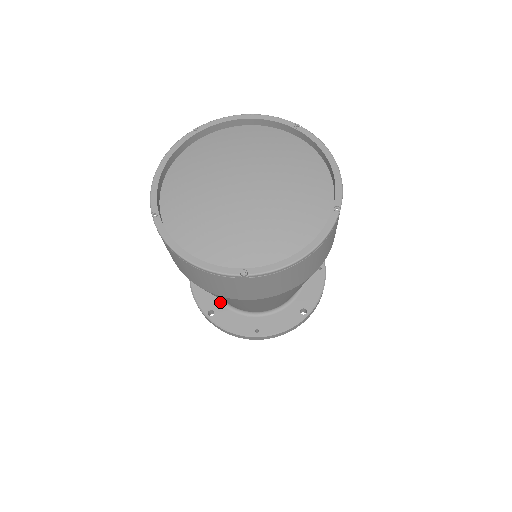
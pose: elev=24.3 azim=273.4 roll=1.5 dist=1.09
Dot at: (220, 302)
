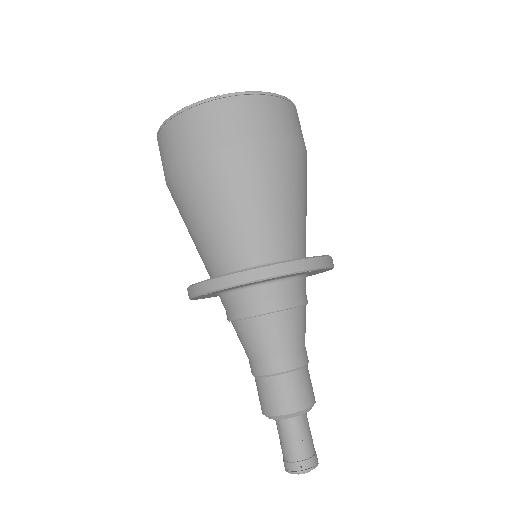
Dot at: occluded
